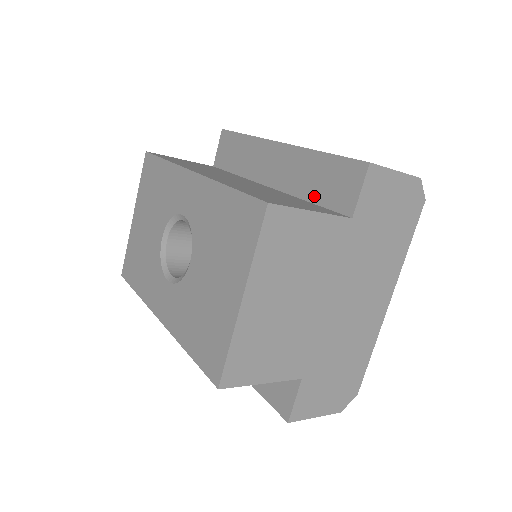
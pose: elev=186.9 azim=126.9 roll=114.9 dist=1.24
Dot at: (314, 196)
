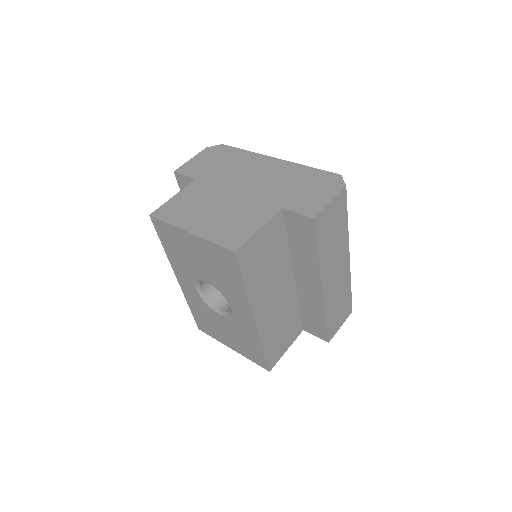
Dot at: (303, 311)
